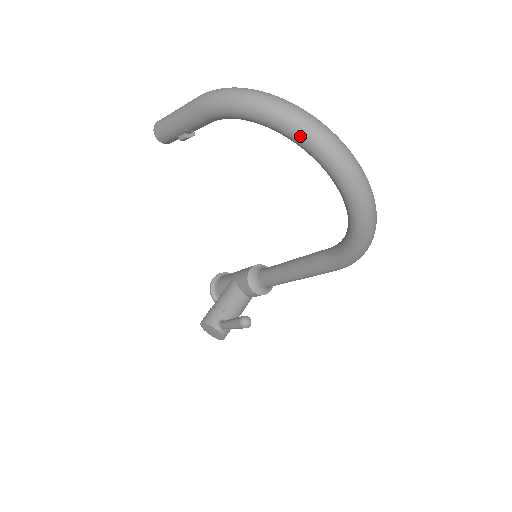
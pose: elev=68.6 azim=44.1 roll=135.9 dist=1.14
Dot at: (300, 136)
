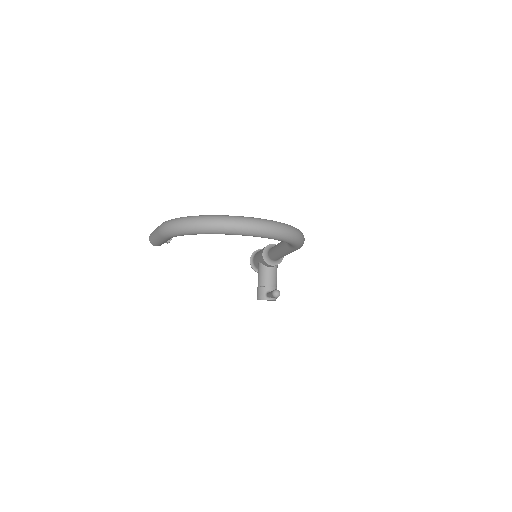
Dot at: (217, 233)
